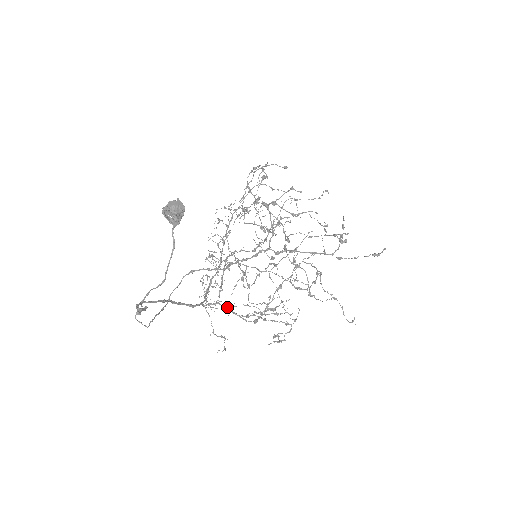
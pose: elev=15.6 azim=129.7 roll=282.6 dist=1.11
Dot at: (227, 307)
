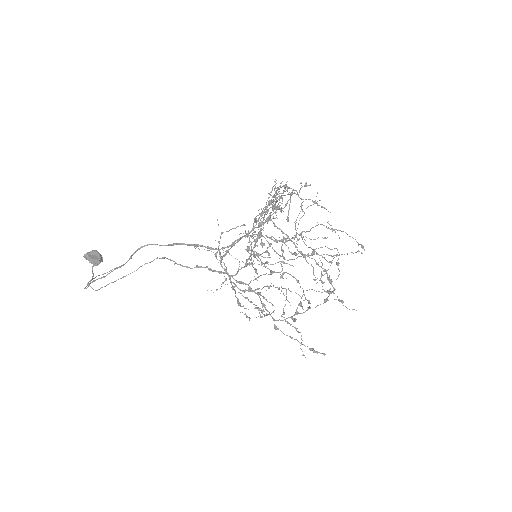
Dot at: occluded
